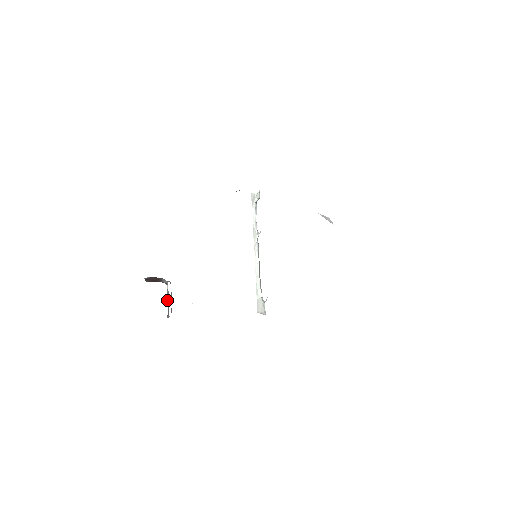
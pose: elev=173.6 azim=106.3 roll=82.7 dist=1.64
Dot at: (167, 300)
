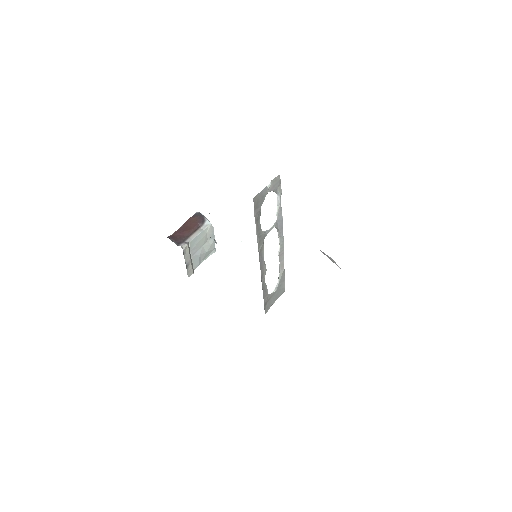
Dot at: (209, 241)
